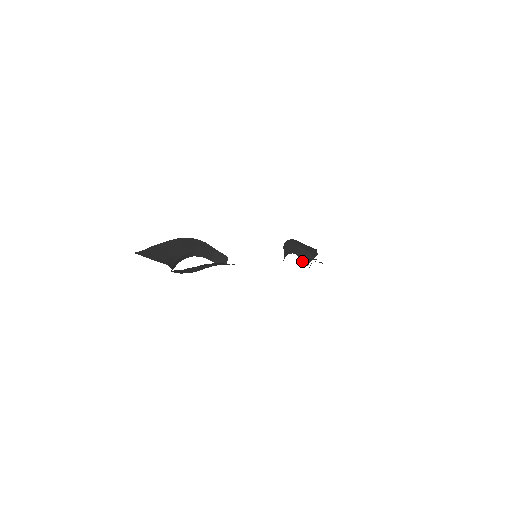
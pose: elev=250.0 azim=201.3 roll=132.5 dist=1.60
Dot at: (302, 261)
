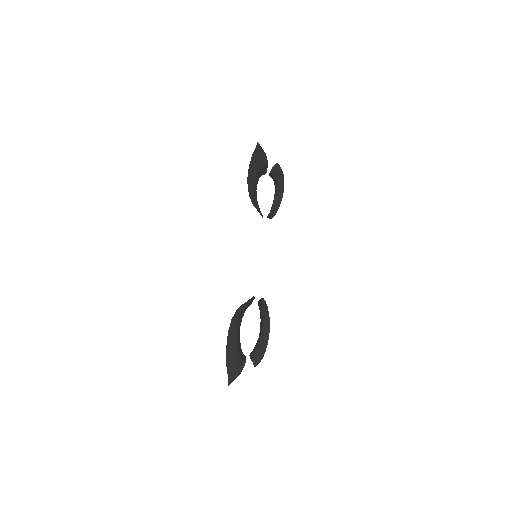
Dot at: (260, 176)
